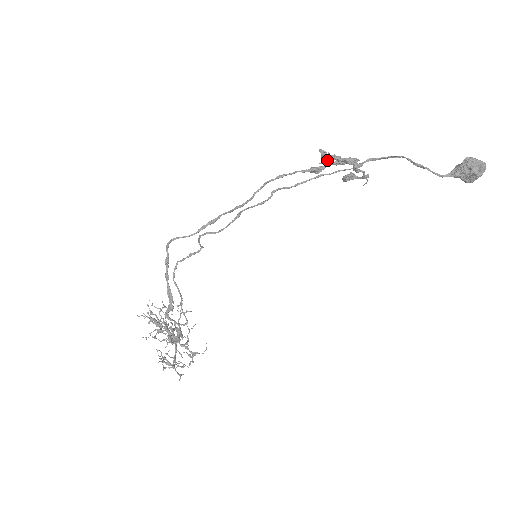
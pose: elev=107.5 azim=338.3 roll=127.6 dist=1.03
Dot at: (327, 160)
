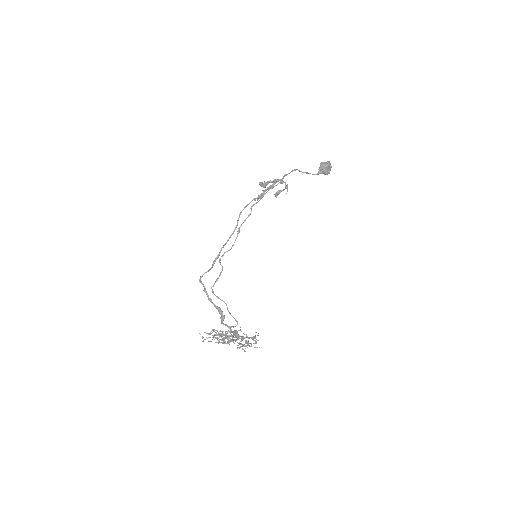
Dot at: (266, 185)
